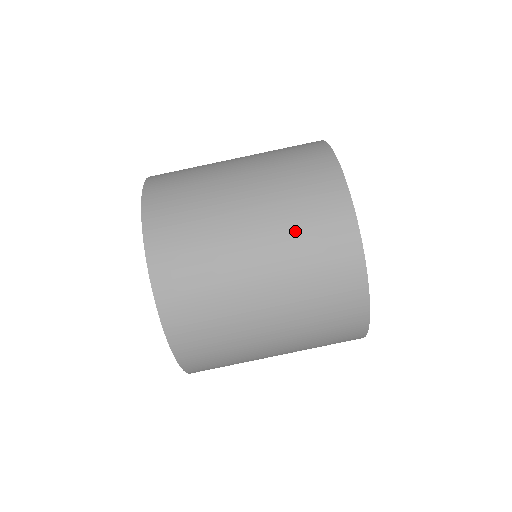
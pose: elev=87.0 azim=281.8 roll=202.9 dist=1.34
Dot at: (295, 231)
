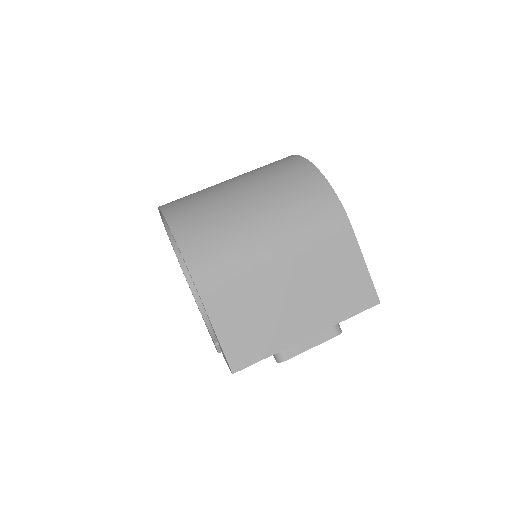
Dot at: occluded
